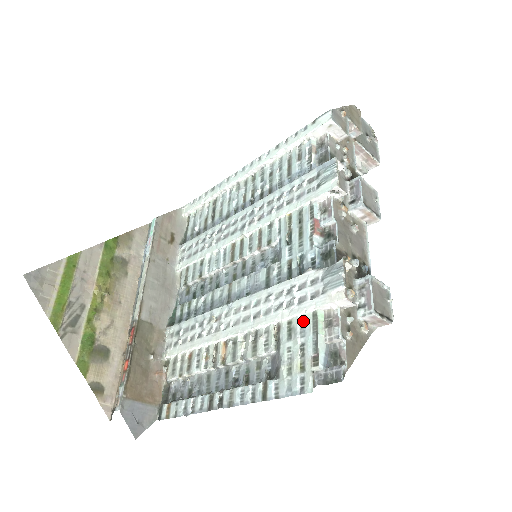
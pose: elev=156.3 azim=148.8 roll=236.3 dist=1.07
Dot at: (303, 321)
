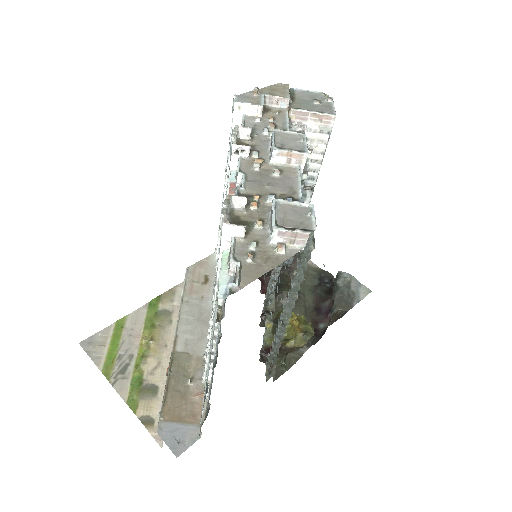
Dot at: occluded
